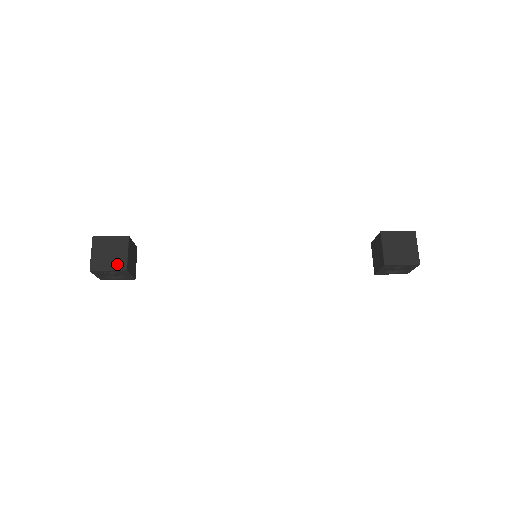
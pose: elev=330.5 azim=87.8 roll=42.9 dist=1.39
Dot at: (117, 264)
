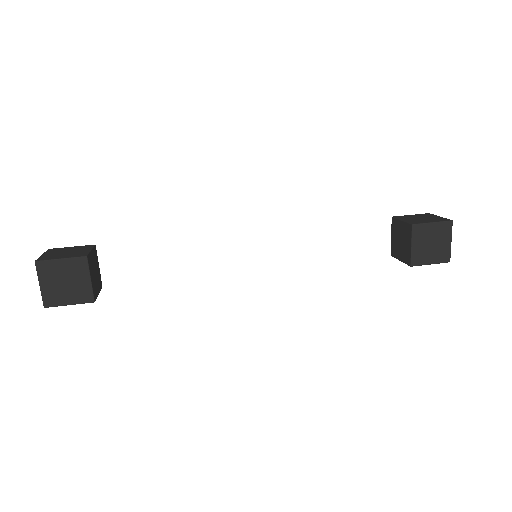
Dot at: (79, 296)
